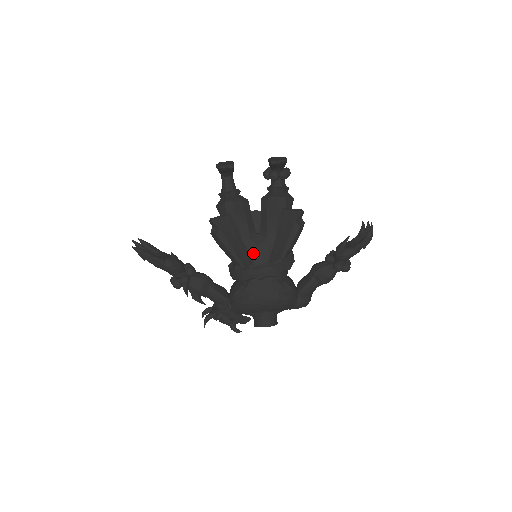
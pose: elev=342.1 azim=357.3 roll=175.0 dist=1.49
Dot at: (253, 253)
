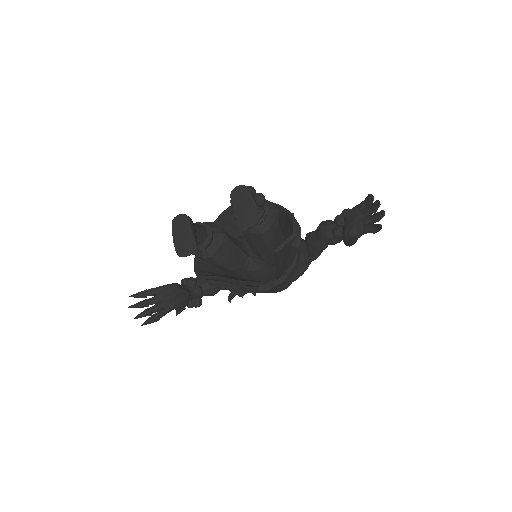
Dot at: (256, 277)
